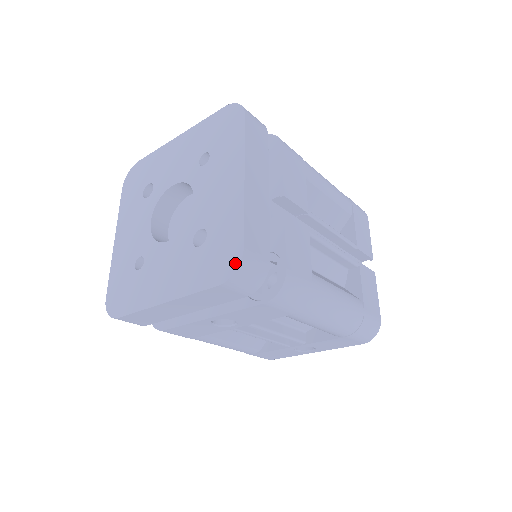
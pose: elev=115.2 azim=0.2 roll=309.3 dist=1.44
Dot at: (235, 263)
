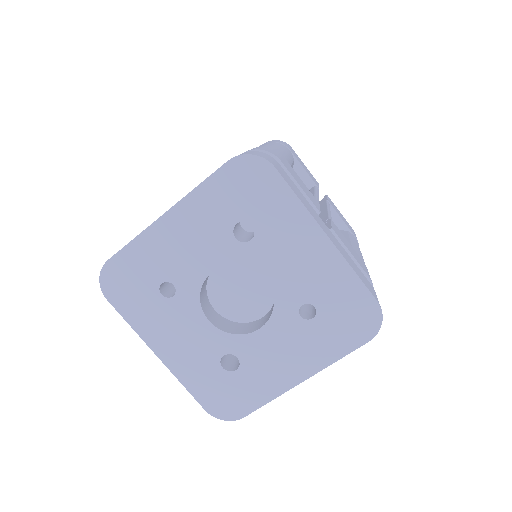
Dot at: (229, 417)
